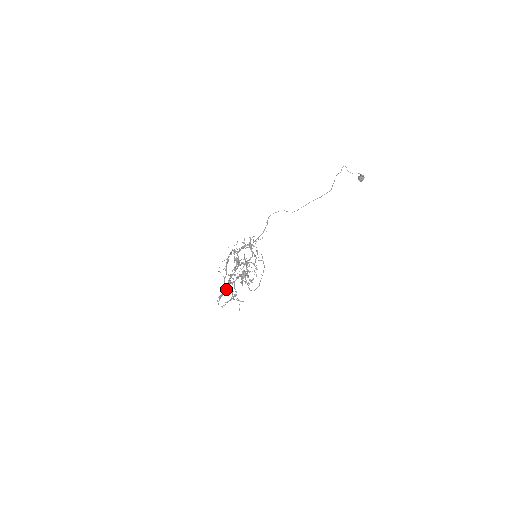
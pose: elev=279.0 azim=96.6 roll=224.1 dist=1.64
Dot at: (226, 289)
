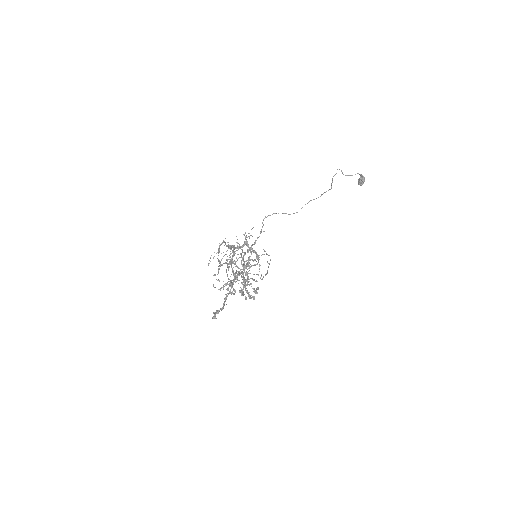
Dot at: (223, 305)
